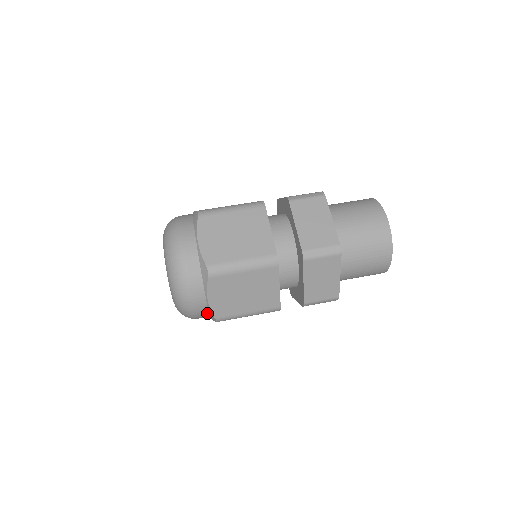
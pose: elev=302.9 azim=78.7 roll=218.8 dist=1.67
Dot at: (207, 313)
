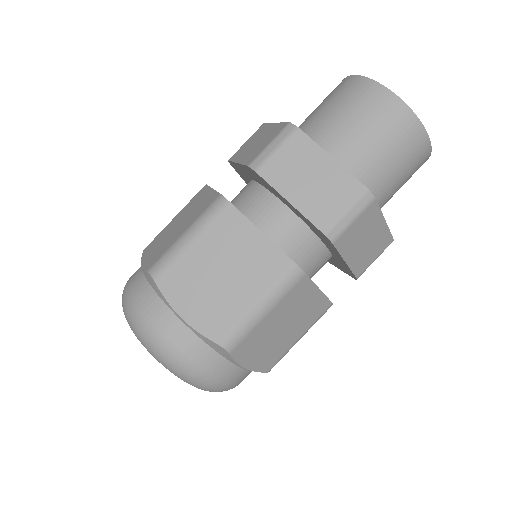
Dot at: occluded
